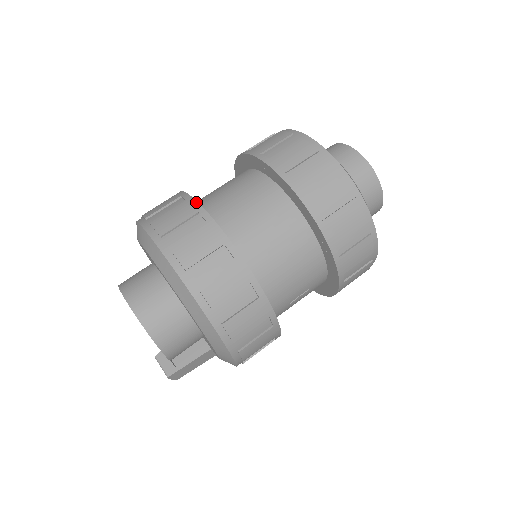
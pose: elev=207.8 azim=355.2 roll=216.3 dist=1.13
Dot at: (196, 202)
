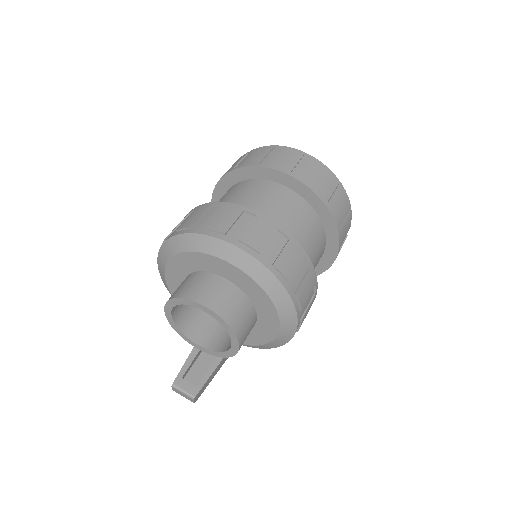
Dot at: (235, 204)
